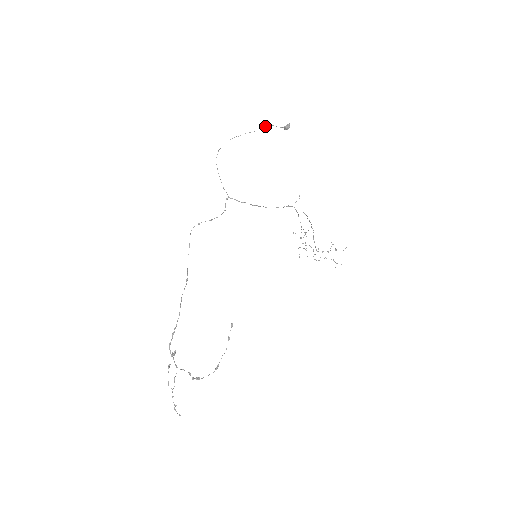
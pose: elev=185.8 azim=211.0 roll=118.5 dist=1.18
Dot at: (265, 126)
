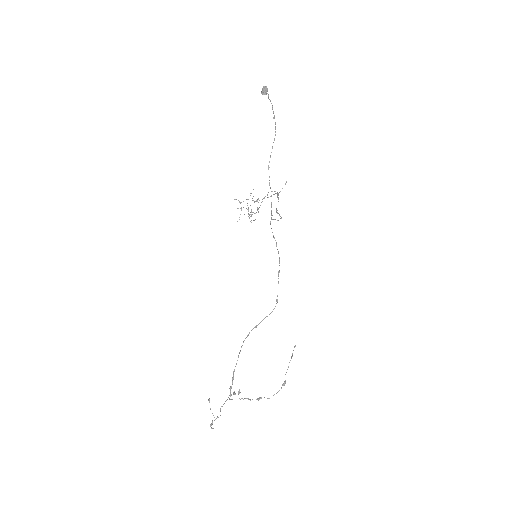
Dot at: occluded
